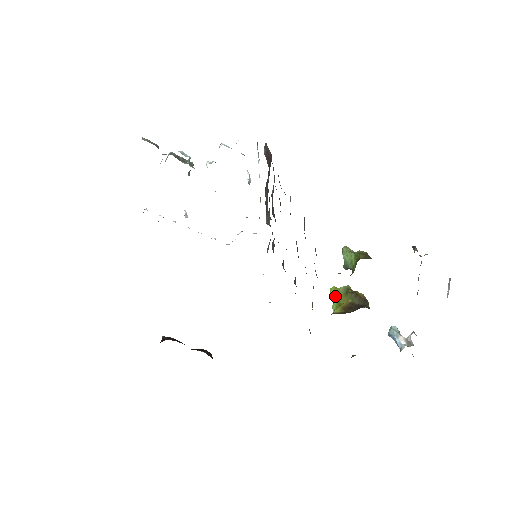
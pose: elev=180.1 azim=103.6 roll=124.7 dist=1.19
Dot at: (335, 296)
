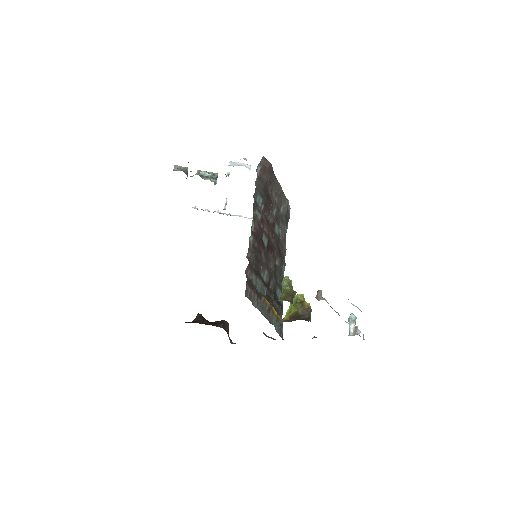
Dot at: occluded
